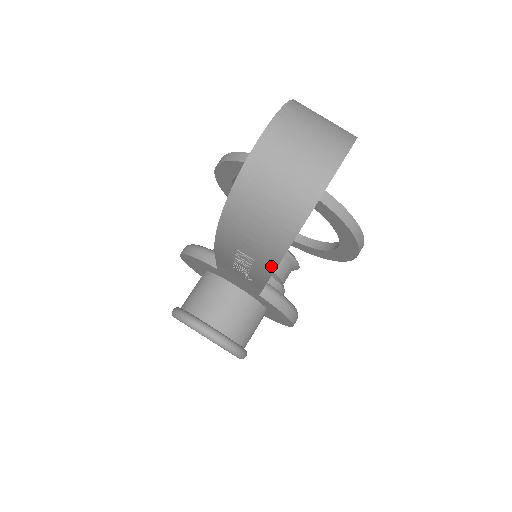
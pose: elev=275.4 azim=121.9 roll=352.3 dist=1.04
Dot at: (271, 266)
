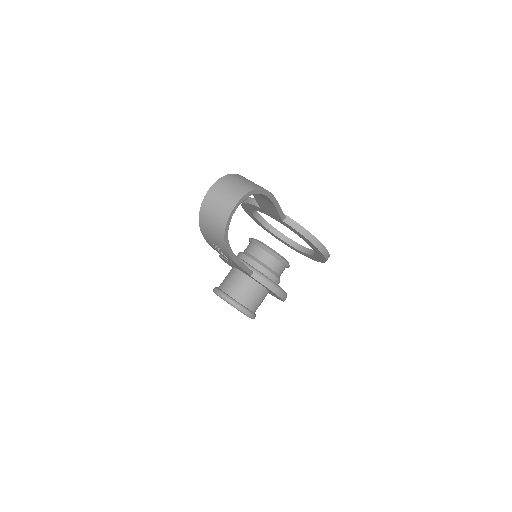
Dot at: (225, 251)
